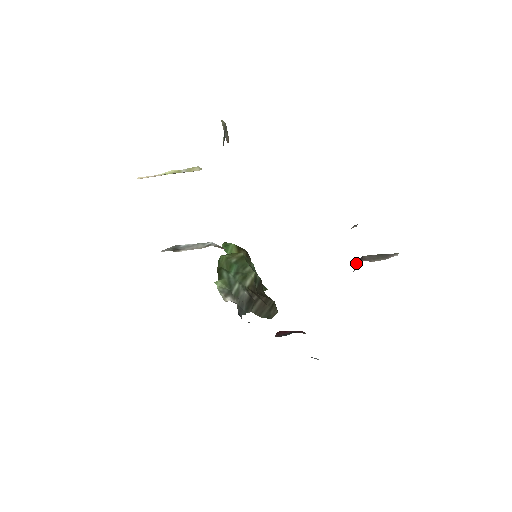
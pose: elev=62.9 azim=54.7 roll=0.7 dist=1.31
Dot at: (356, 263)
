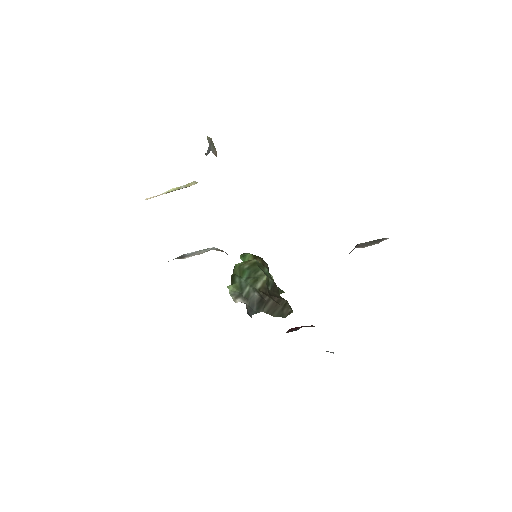
Dot at: (351, 251)
